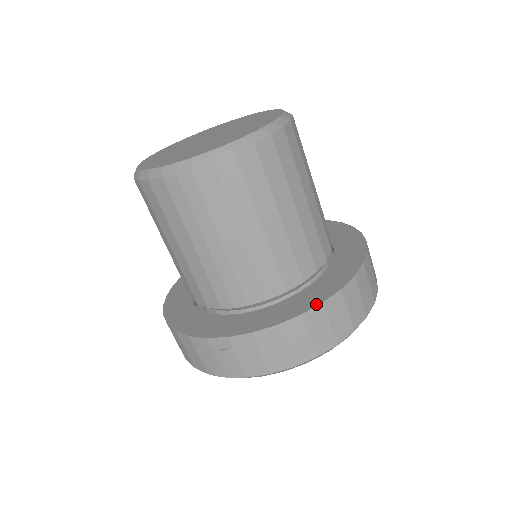
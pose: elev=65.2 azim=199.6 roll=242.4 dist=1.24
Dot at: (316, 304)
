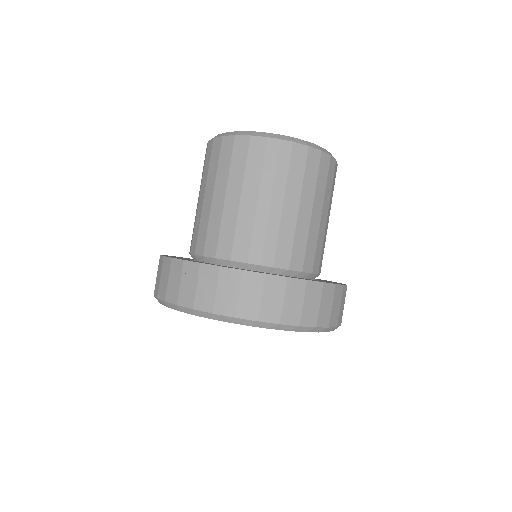
Dot at: (331, 283)
